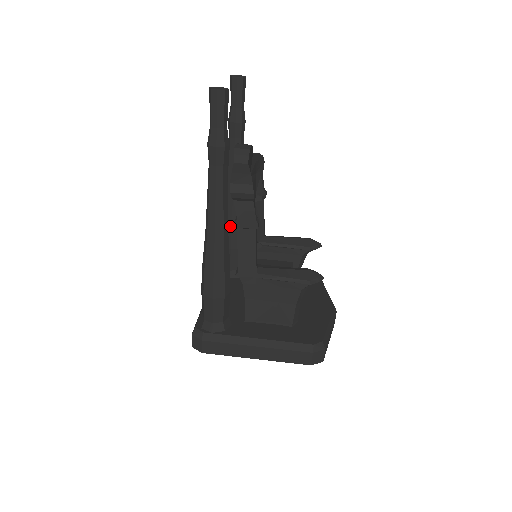
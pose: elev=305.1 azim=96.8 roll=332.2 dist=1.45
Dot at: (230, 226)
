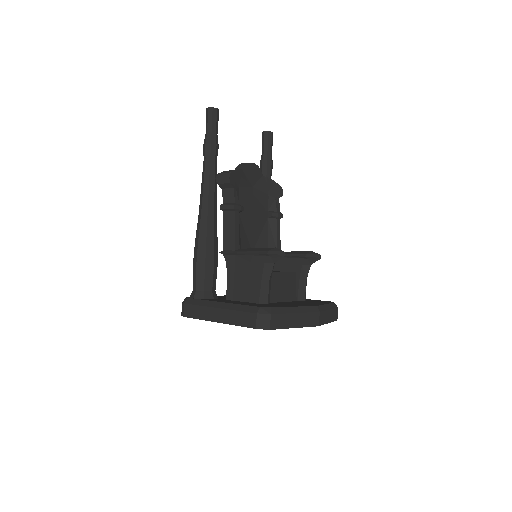
Dot at: occluded
